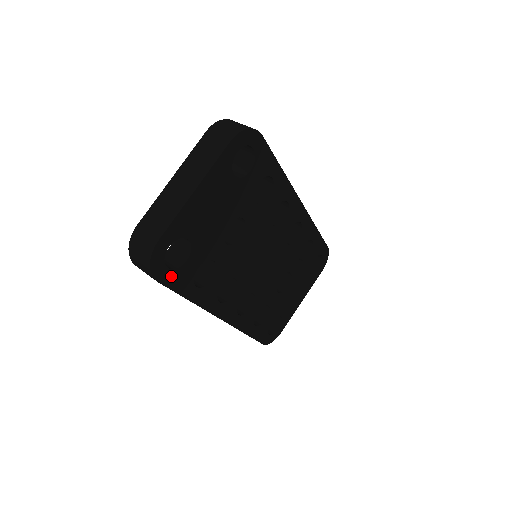
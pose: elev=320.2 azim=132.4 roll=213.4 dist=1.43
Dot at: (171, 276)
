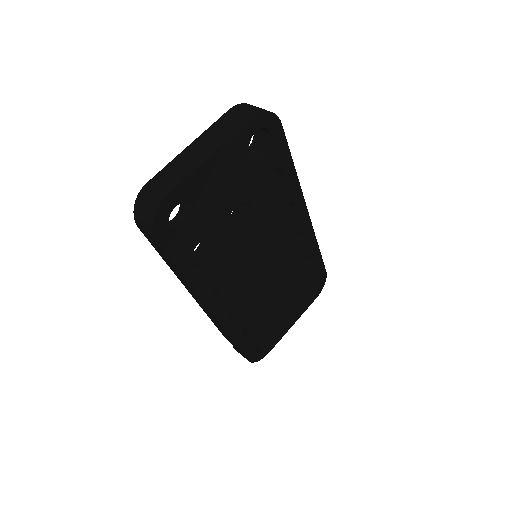
Dot at: (172, 241)
